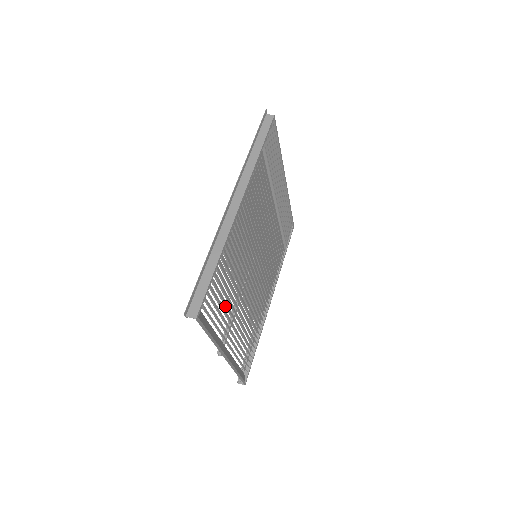
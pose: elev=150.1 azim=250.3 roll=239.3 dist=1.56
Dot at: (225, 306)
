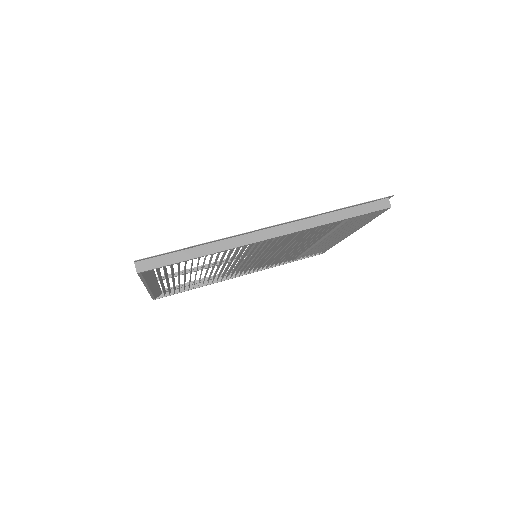
Dot at: occluded
